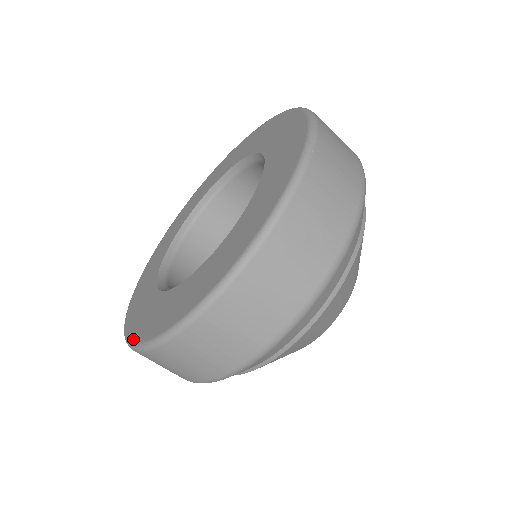
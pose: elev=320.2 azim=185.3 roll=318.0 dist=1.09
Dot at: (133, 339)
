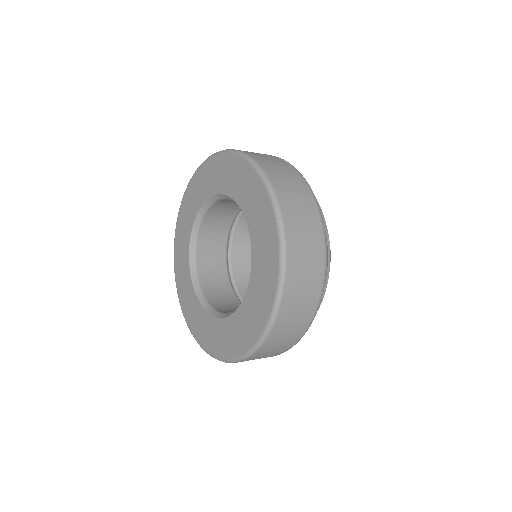
Dot at: (234, 356)
